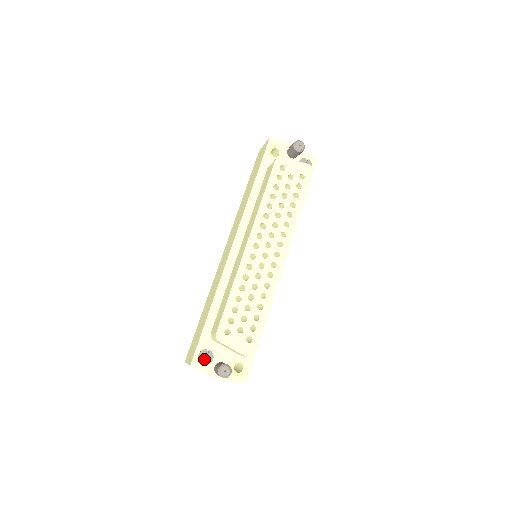
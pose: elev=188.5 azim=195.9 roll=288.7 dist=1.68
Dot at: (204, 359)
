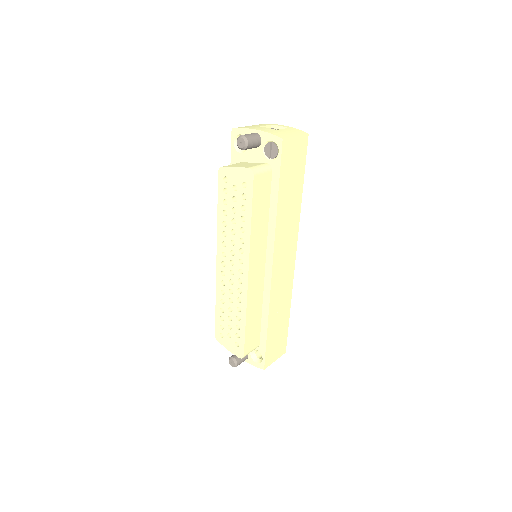
Dot at: occluded
